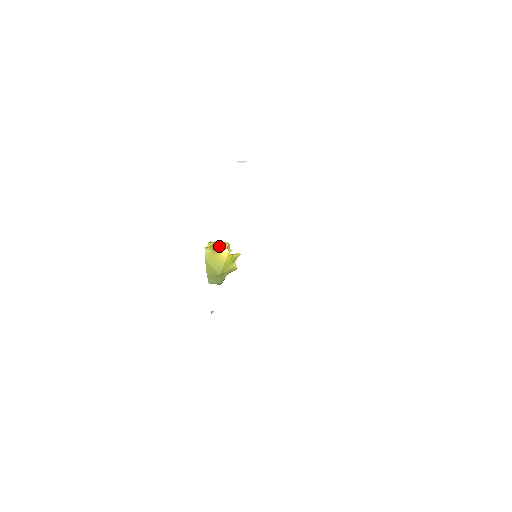
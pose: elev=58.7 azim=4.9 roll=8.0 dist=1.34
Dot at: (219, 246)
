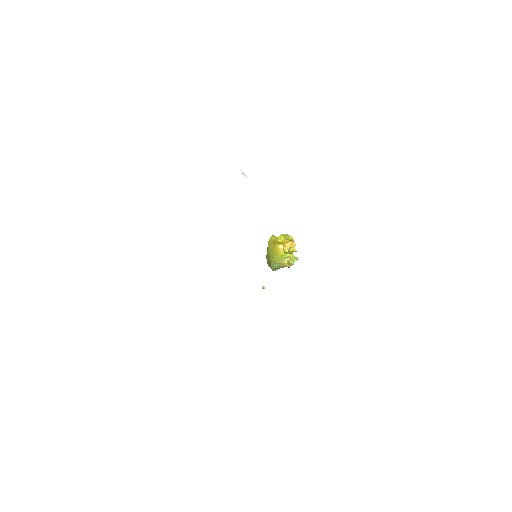
Dot at: (283, 240)
